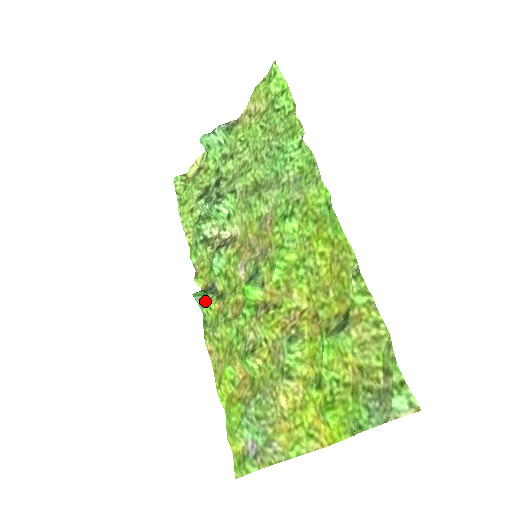
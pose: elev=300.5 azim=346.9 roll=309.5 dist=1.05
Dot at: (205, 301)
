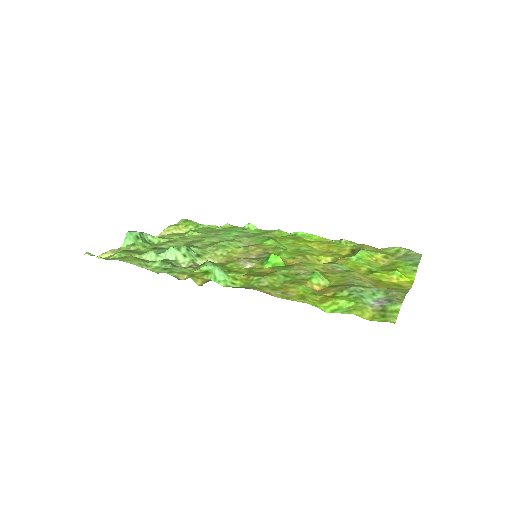
Dot at: (227, 275)
